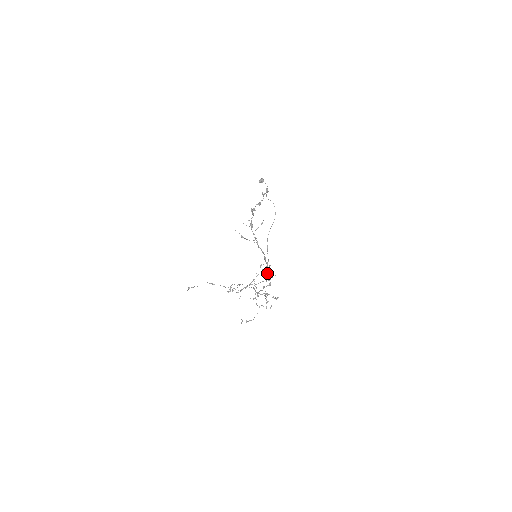
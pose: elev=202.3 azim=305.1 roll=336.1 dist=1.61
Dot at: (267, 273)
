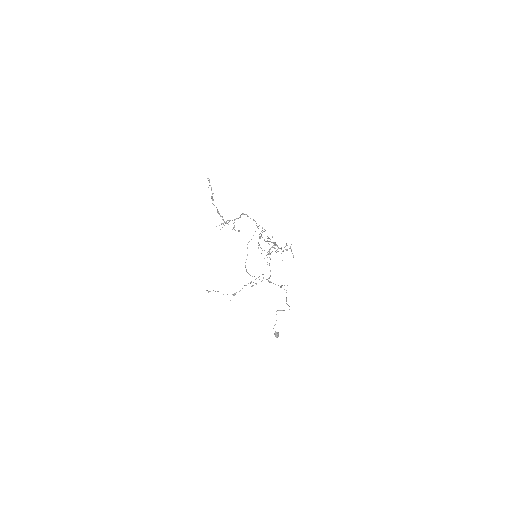
Dot at: occluded
